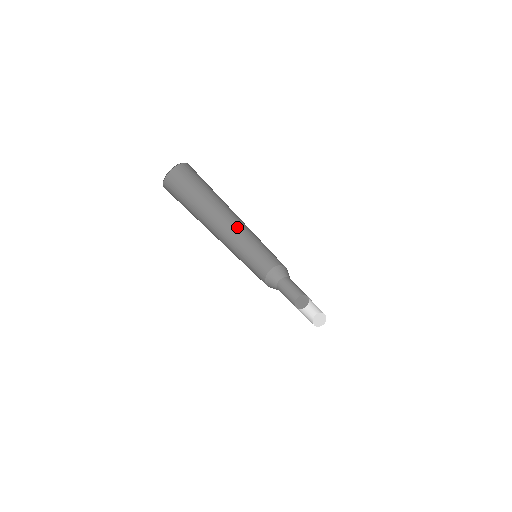
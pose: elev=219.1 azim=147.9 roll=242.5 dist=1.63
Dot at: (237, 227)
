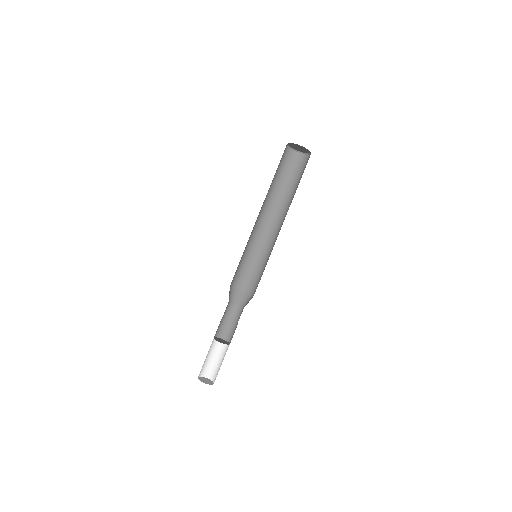
Dot at: (260, 225)
